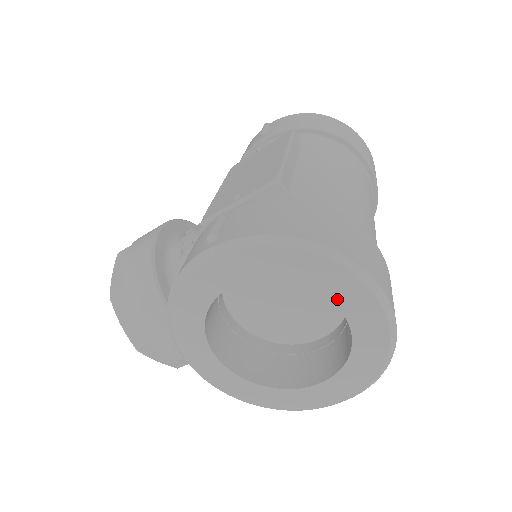
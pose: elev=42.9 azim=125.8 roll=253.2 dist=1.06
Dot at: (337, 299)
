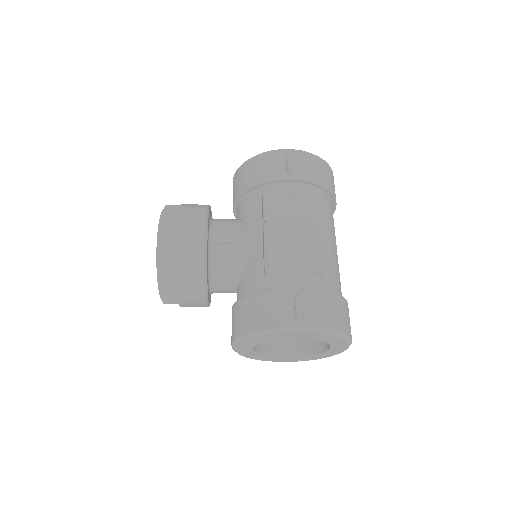
Dot at: (333, 346)
